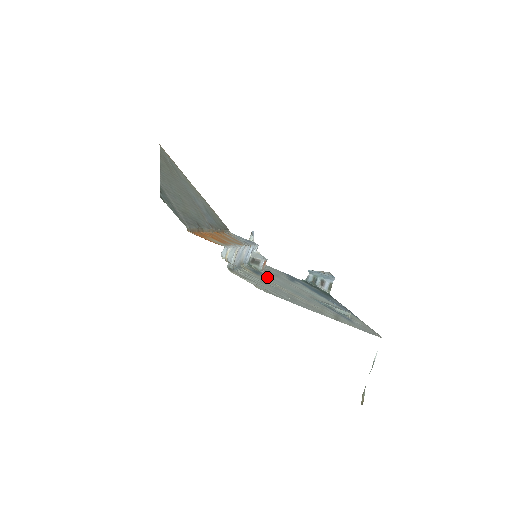
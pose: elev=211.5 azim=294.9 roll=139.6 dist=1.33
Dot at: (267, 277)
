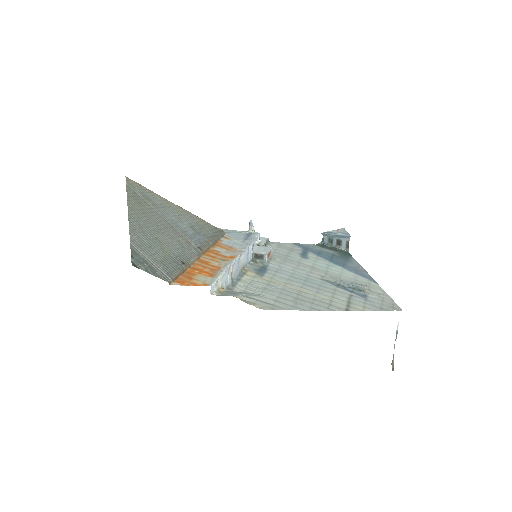
Dot at: (273, 272)
